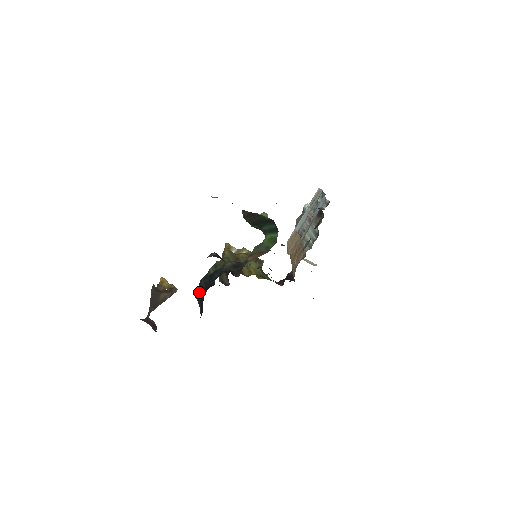
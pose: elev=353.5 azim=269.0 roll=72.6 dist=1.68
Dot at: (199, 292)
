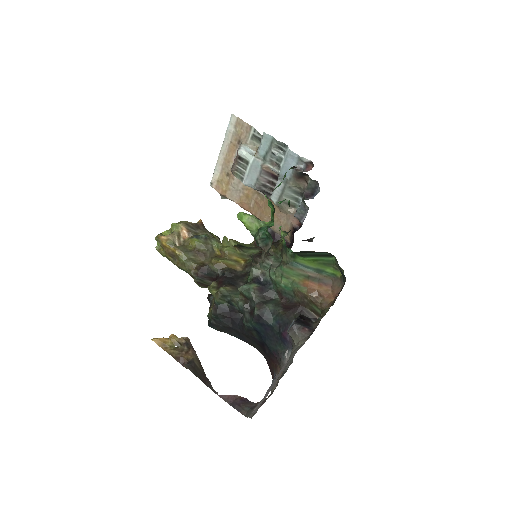
Dot at: (224, 327)
